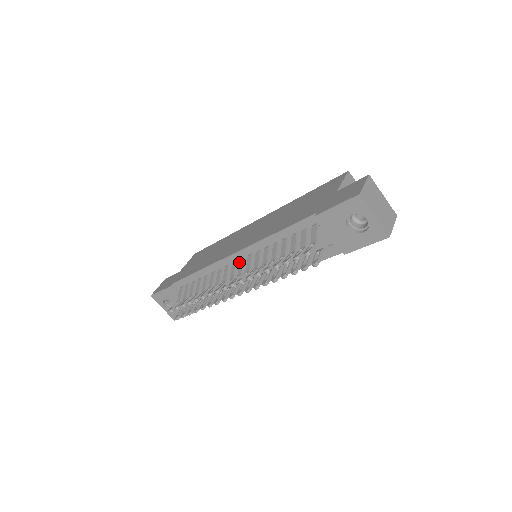
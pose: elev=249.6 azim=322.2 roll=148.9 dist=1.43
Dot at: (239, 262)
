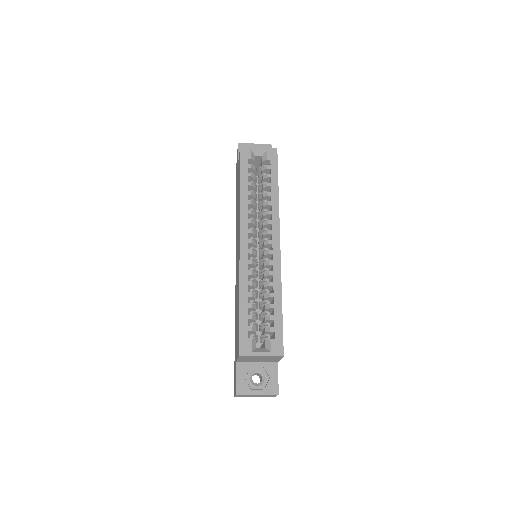
Dot at: occluded
